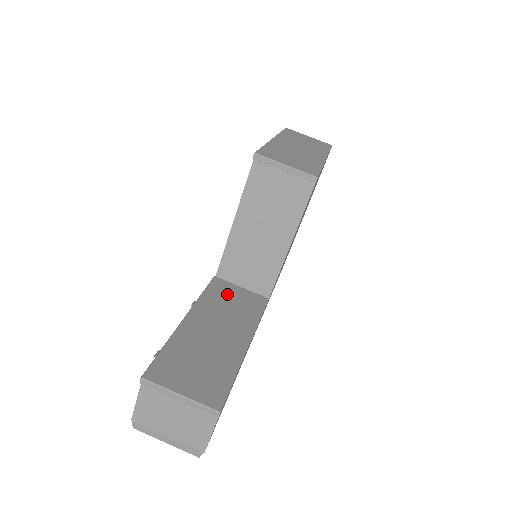
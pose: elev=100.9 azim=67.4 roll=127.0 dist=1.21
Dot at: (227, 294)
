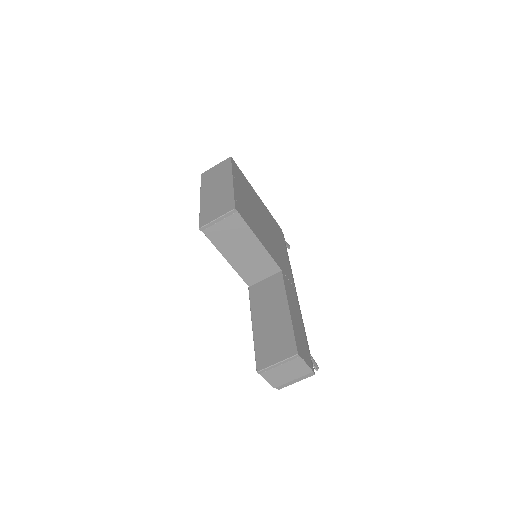
Dot at: (261, 291)
